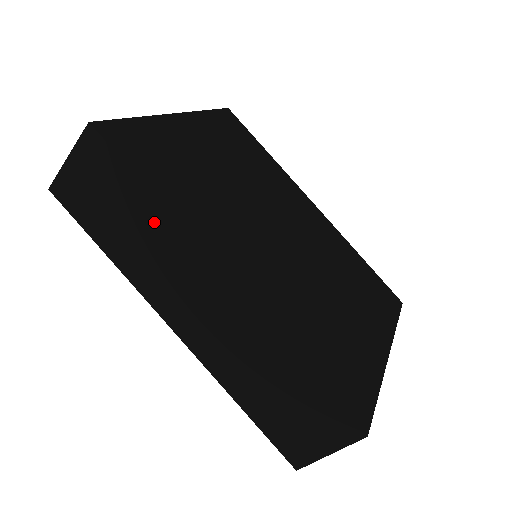
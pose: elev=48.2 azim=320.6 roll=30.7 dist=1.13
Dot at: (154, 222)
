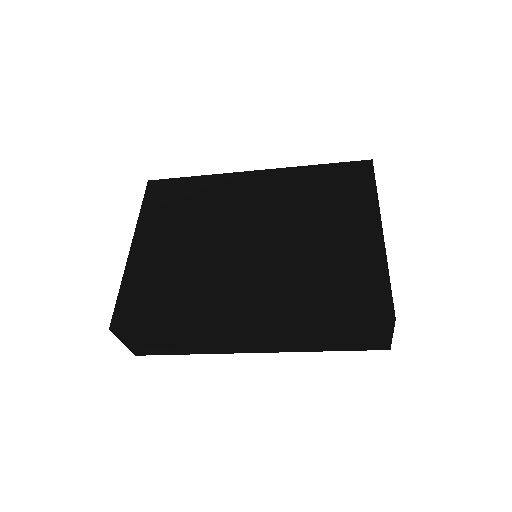
Dot at: (187, 333)
